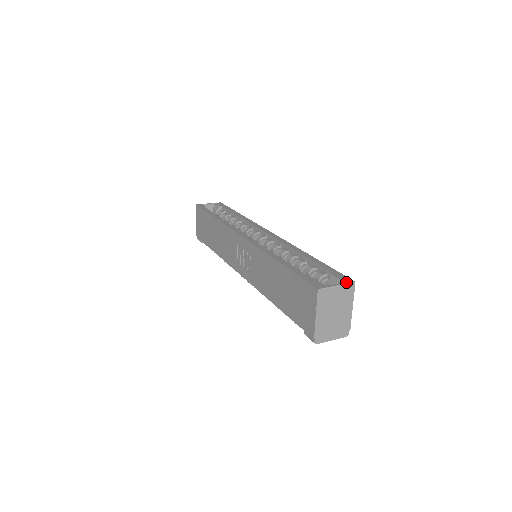
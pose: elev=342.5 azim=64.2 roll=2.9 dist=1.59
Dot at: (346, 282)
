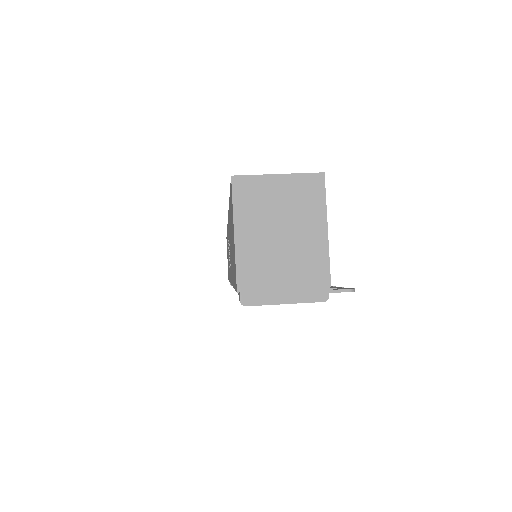
Dot at: (303, 173)
